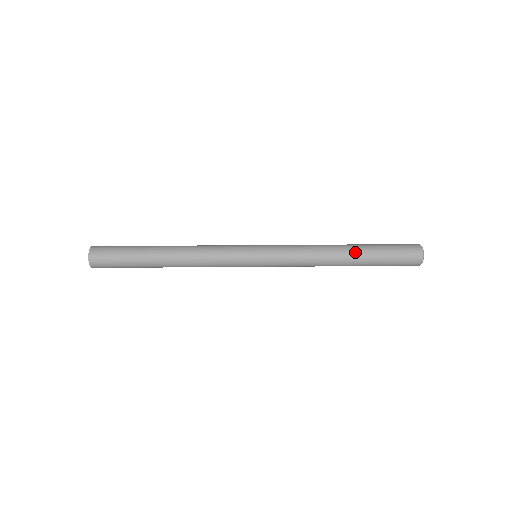
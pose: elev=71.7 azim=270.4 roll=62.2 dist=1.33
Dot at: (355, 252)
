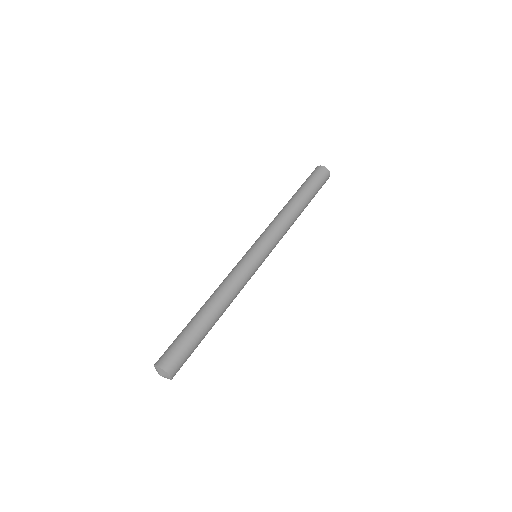
Dot at: (291, 198)
